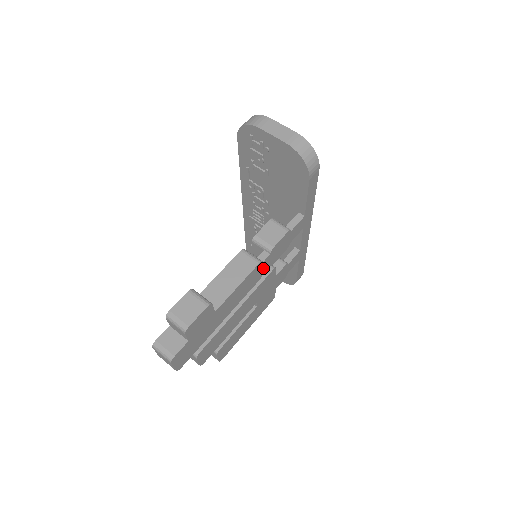
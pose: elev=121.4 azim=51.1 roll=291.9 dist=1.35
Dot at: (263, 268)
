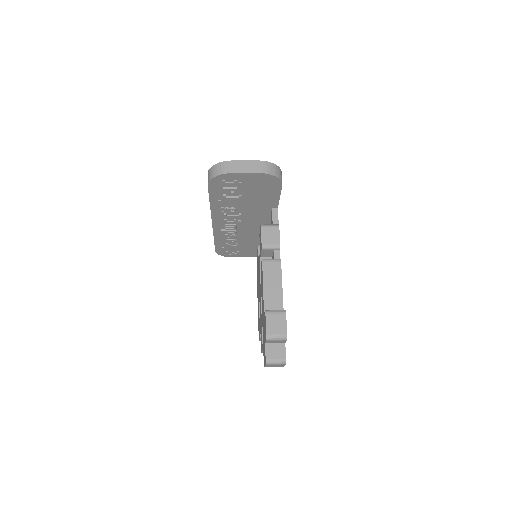
Dot at: occluded
